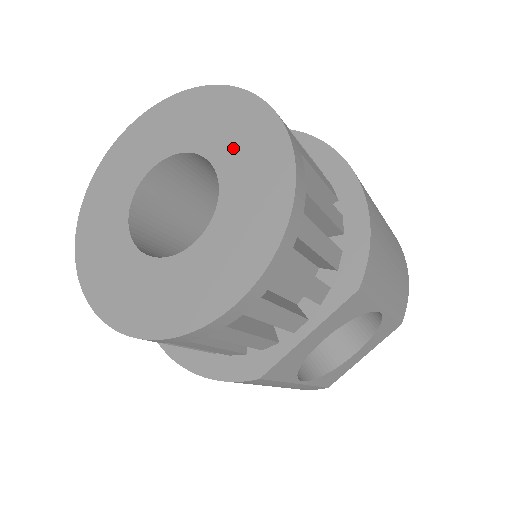
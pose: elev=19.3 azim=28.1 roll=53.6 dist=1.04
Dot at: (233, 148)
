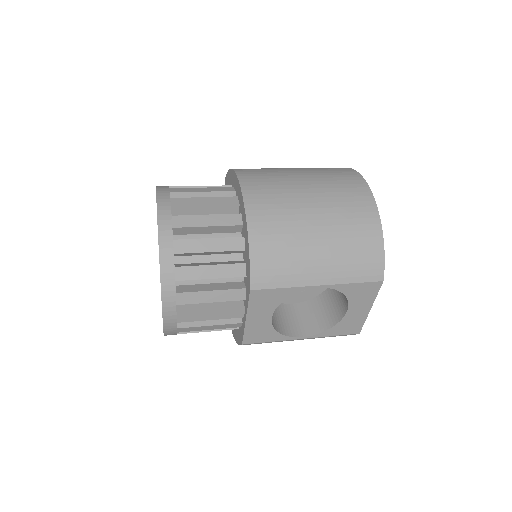
Dot at: occluded
